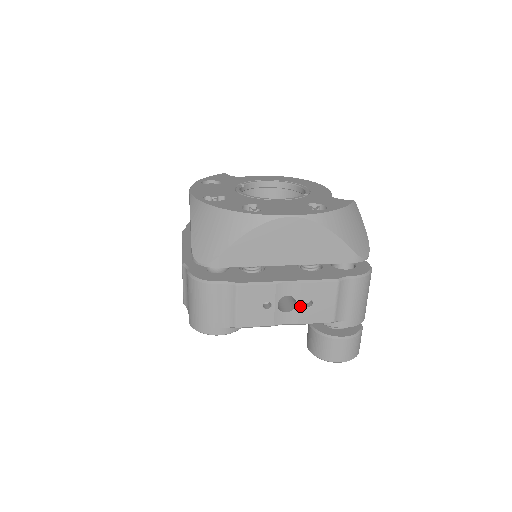
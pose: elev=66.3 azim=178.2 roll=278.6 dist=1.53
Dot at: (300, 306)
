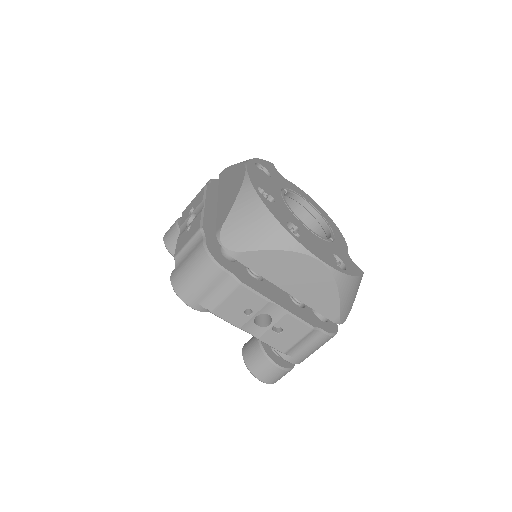
Dot at: (271, 328)
